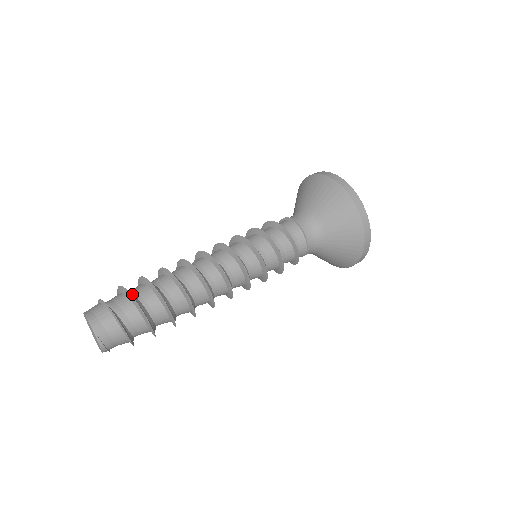
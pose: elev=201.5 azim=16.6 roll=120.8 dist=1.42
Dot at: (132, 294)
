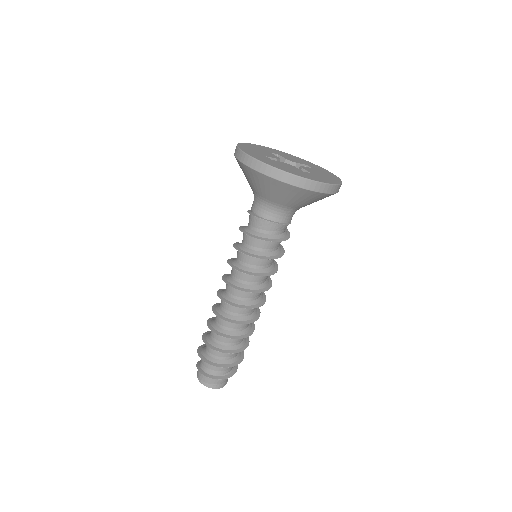
Dot at: (220, 362)
